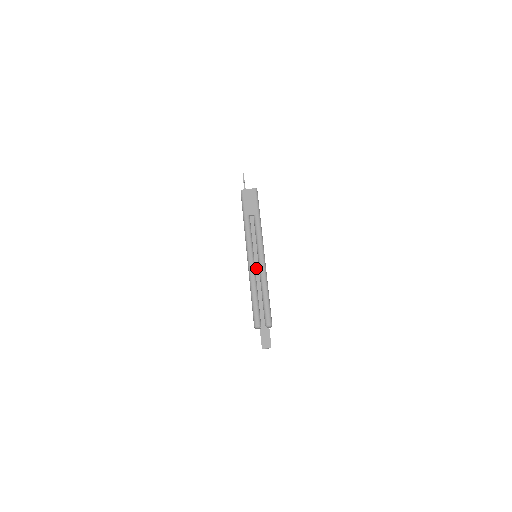
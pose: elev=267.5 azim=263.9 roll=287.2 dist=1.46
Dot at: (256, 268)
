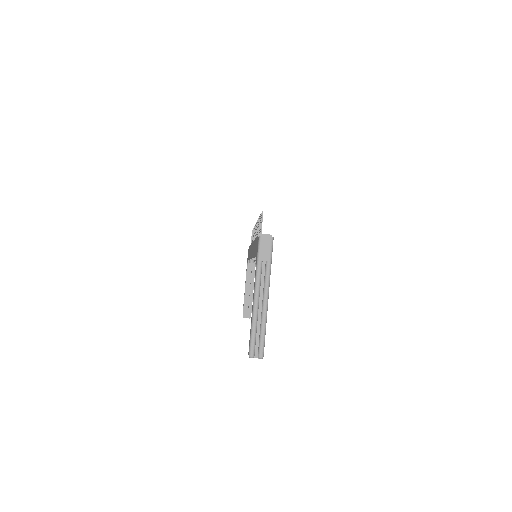
Dot at: (259, 308)
